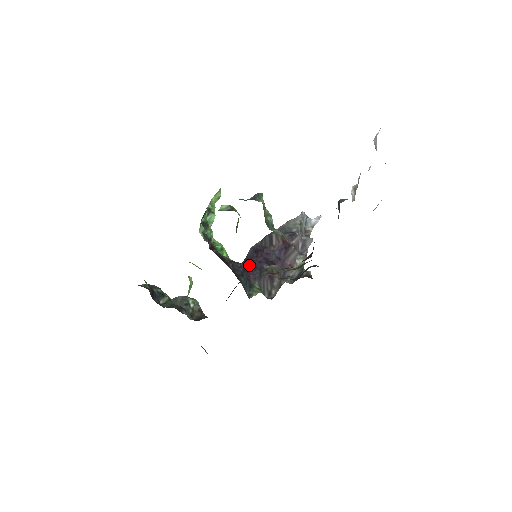
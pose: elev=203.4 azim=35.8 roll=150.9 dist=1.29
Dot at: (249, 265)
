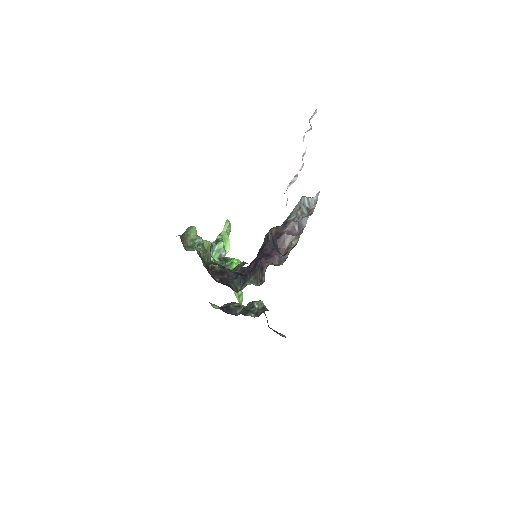
Dot at: (252, 265)
